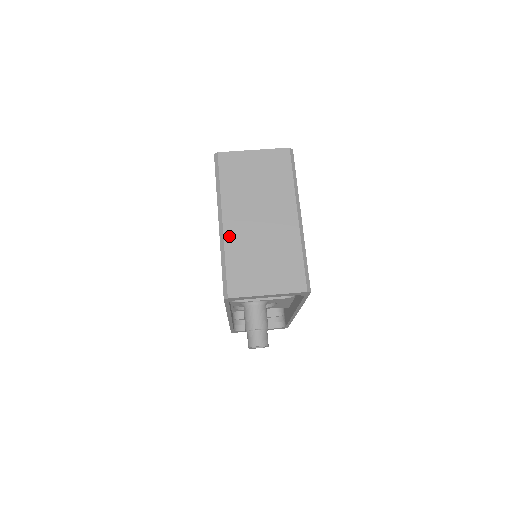
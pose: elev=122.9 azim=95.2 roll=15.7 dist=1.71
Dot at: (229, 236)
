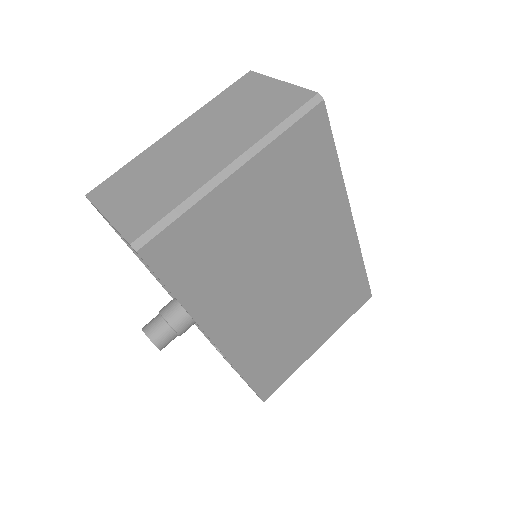
Dot at: (158, 145)
